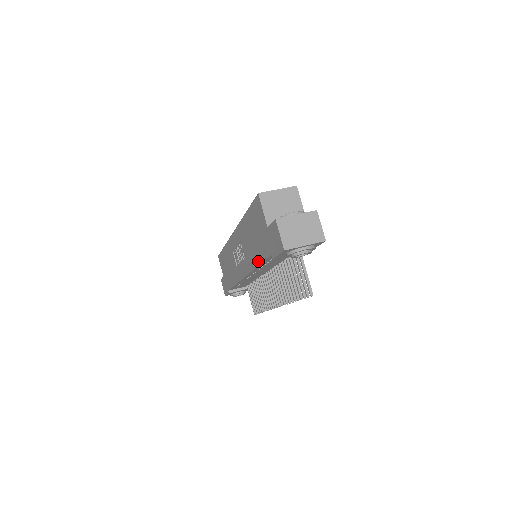
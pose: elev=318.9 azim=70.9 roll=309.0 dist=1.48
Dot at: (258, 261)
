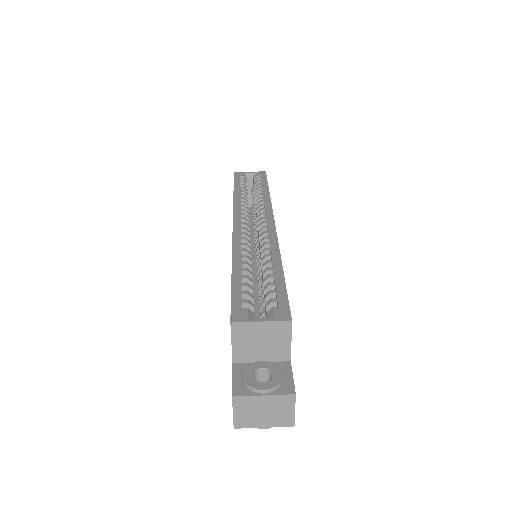
Dot at: occluded
